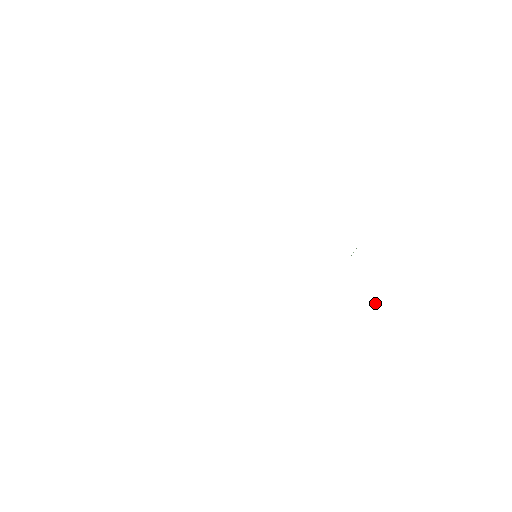
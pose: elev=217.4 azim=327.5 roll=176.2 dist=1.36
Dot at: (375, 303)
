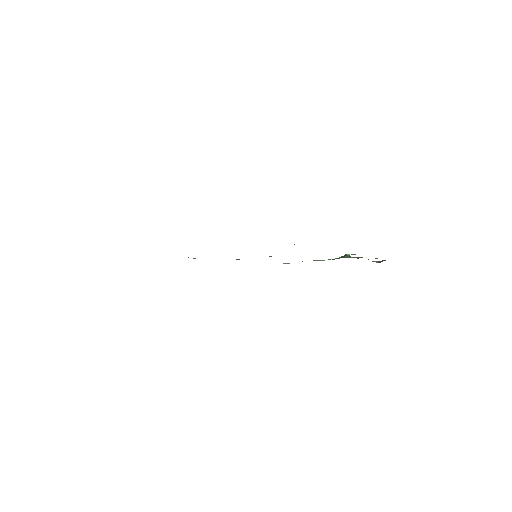
Dot at: (379, 262)
